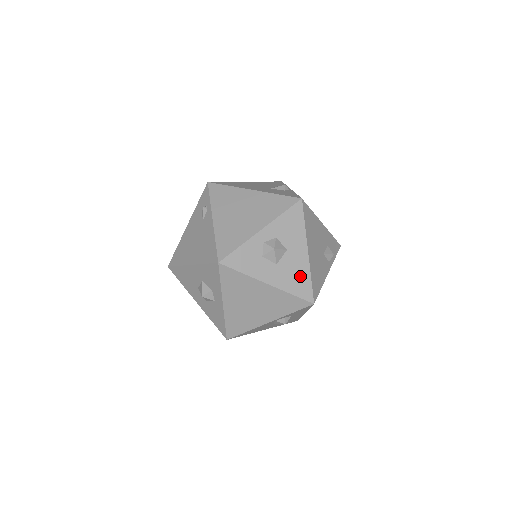
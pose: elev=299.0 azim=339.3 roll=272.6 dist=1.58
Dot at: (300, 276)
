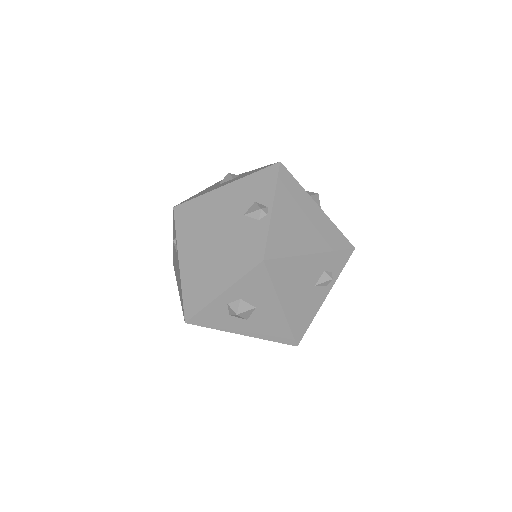
Dot at: (276, 327)
